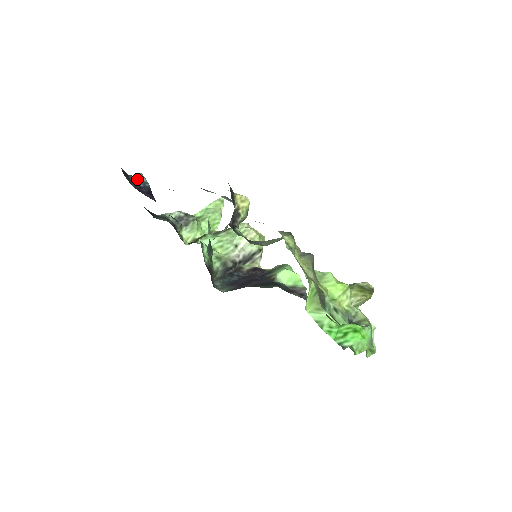
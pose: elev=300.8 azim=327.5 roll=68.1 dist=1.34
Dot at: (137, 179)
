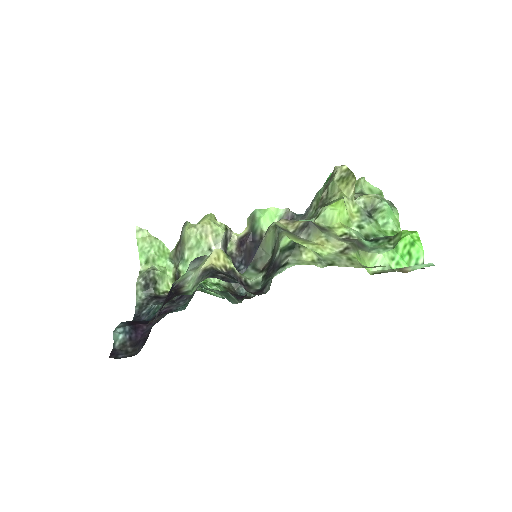
Dot at: (119, 340)
